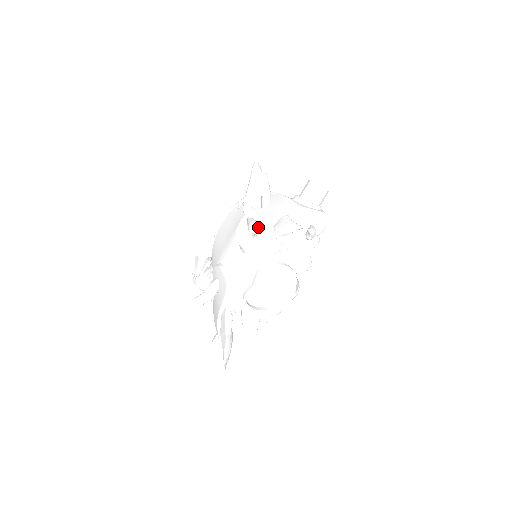
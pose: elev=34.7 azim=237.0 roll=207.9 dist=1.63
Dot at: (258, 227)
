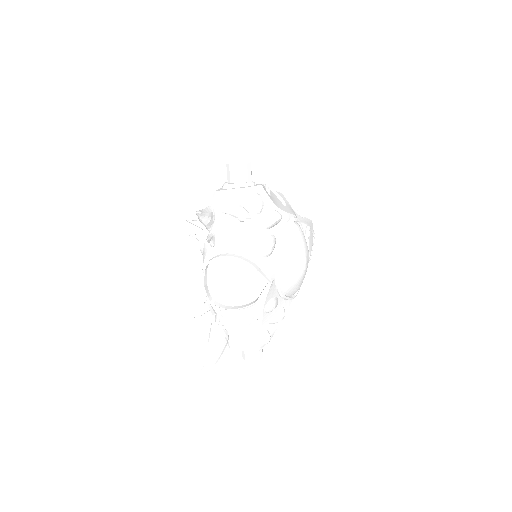
Dot at: occluded
